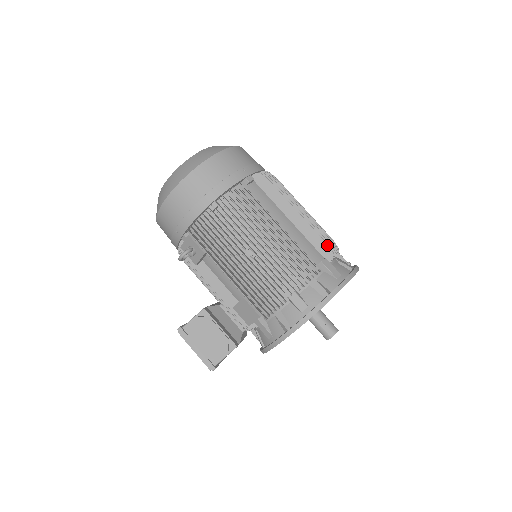
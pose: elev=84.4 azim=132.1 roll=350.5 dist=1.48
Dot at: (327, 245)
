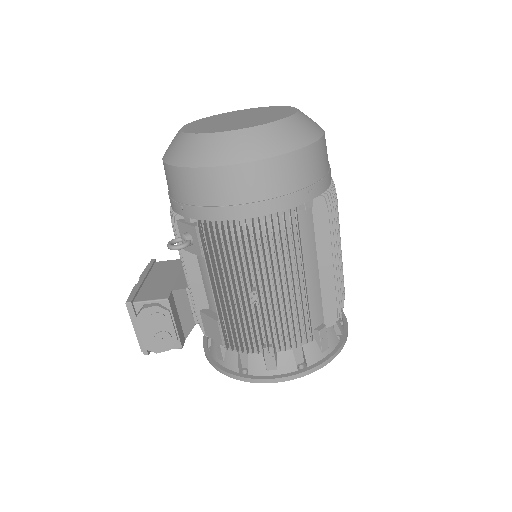
Dot at: (336, 312)
